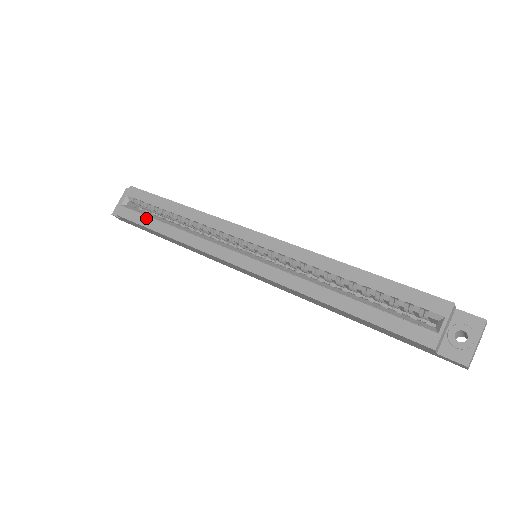
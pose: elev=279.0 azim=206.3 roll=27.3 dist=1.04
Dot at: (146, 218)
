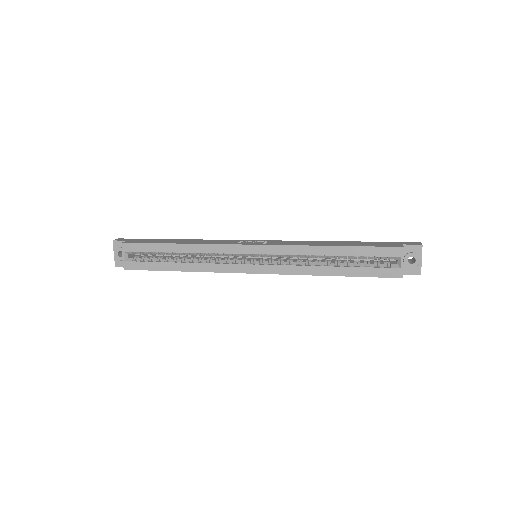
Dot at: (155, 264)
